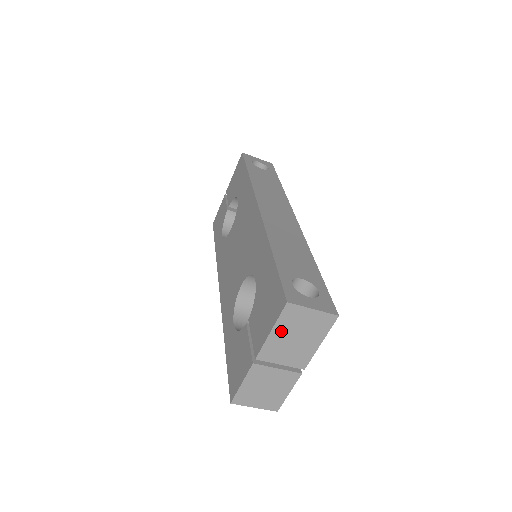
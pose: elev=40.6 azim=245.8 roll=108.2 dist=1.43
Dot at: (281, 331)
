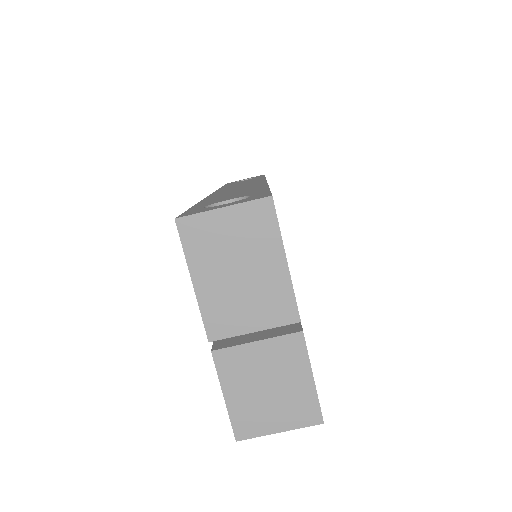
Dot at: (207, 272)
